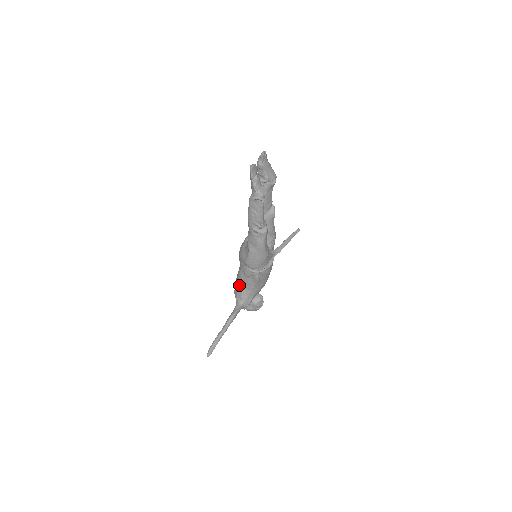
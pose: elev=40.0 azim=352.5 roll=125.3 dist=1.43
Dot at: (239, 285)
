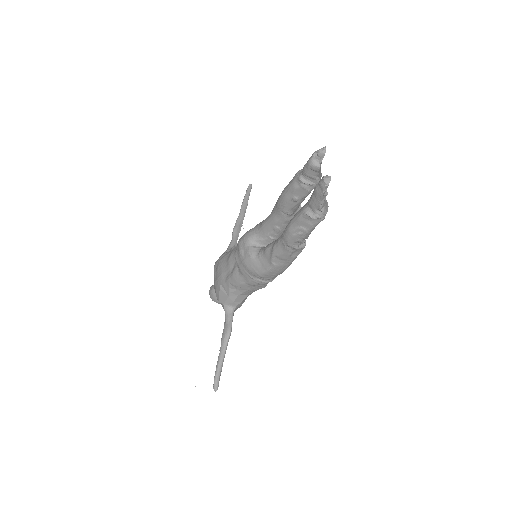
Dot at: (232, 292)
